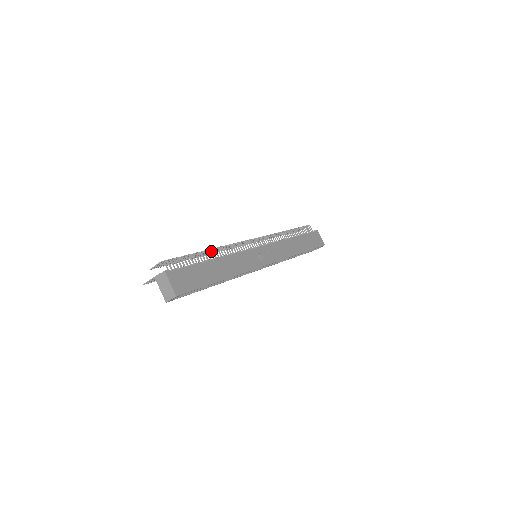
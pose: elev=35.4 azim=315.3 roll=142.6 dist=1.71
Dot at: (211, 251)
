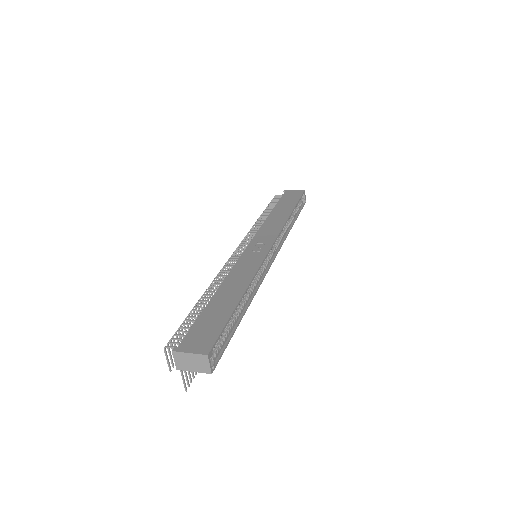
Dot at: (210, 296)
